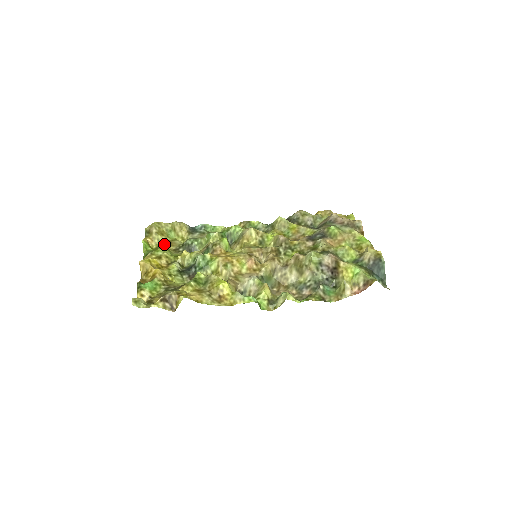
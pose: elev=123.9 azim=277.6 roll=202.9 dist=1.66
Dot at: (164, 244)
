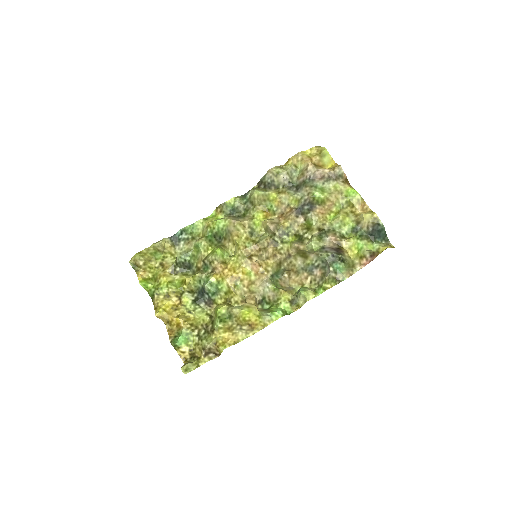
Dot at: (158, 270)
